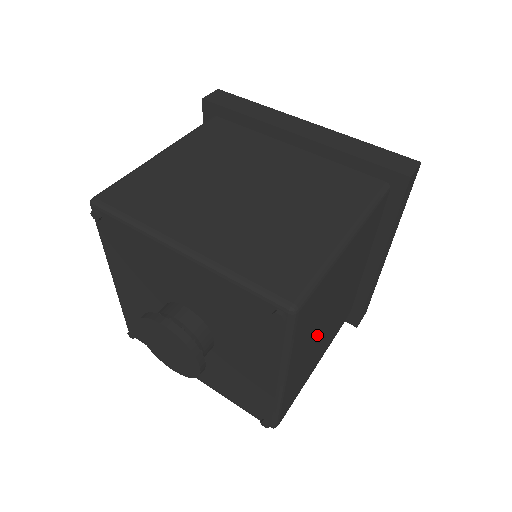
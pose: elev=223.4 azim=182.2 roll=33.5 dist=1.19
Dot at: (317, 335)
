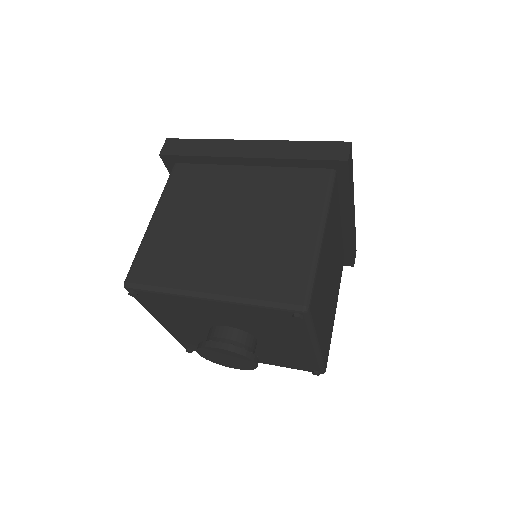
Dot at: (327, 301)
